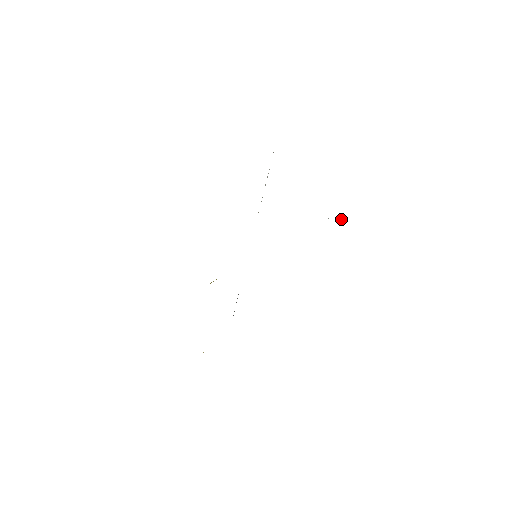
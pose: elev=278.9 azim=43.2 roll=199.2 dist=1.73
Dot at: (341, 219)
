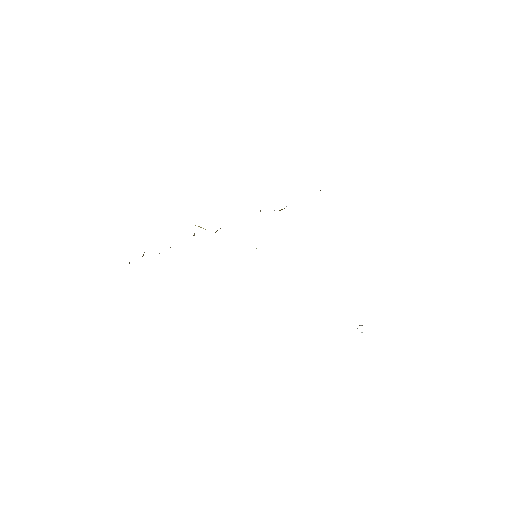
Dot at: (362, 332)
